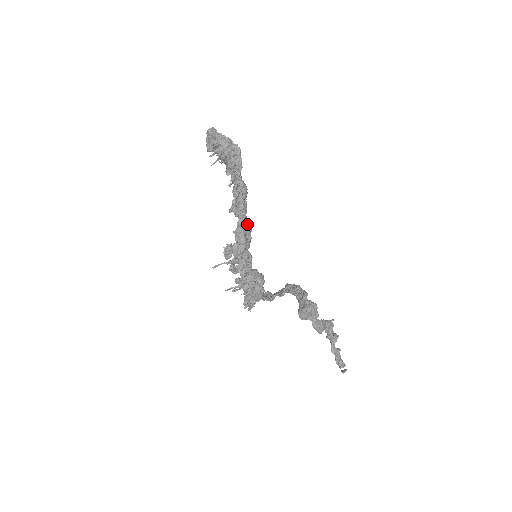
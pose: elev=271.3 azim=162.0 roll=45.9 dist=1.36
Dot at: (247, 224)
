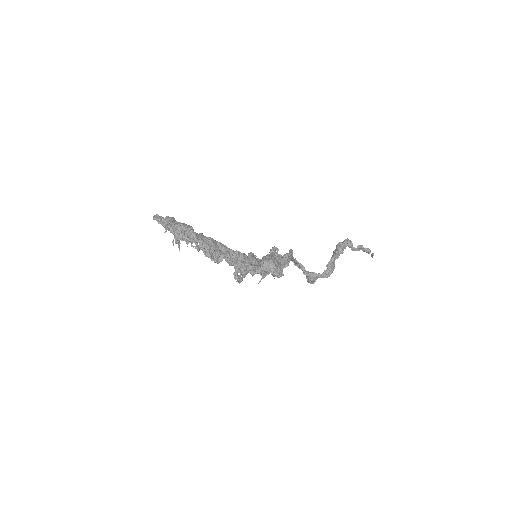
Dot at: (232, 255)
